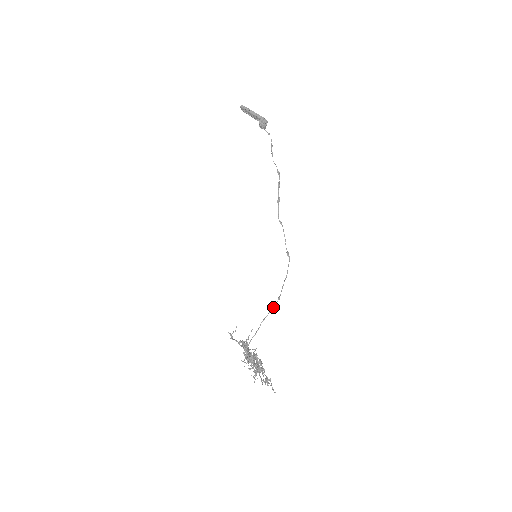
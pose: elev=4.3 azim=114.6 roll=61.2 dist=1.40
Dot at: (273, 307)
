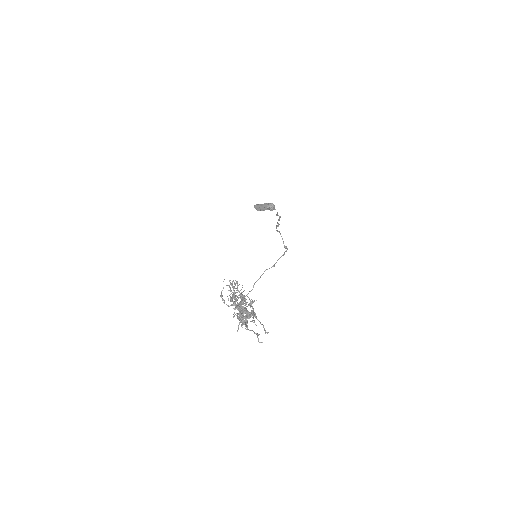
Dot at: occluded
